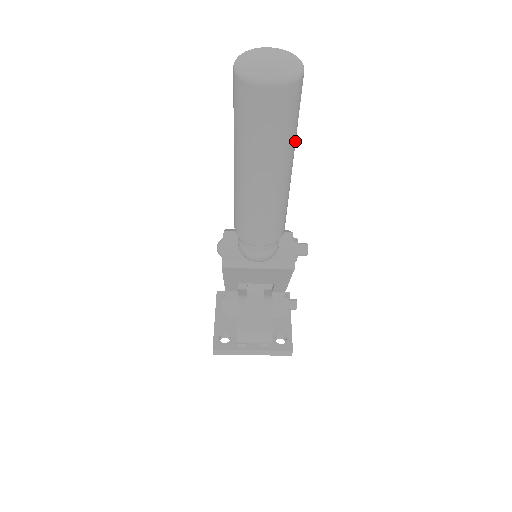
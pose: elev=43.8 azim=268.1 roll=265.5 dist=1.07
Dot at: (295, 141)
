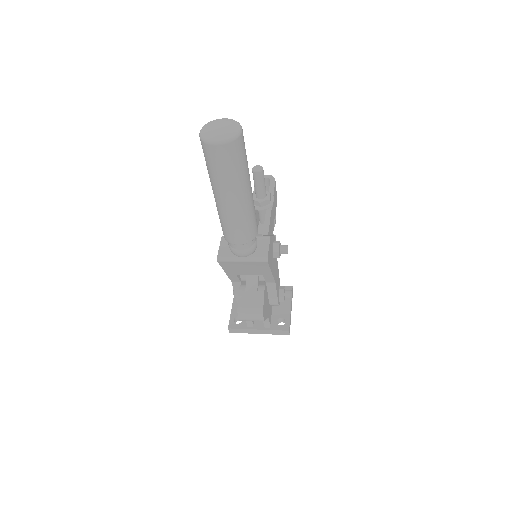
Dot at: (247, 174)
